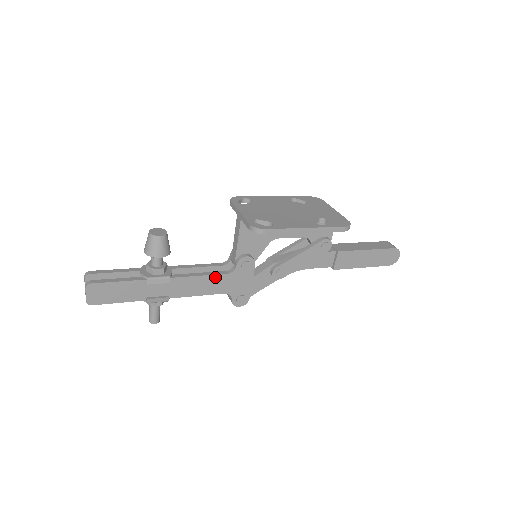
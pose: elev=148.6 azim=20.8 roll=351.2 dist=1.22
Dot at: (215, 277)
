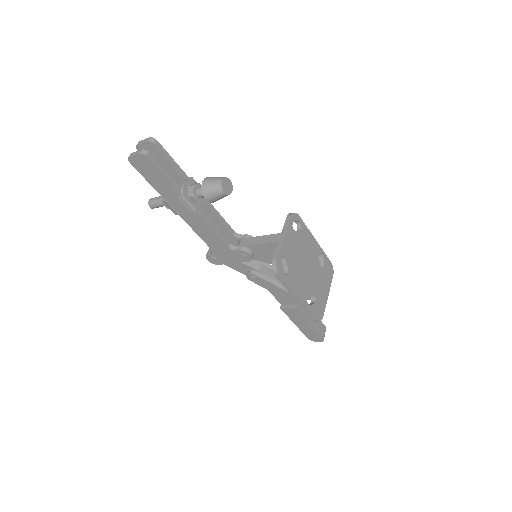
Dot at: (219, 239)
